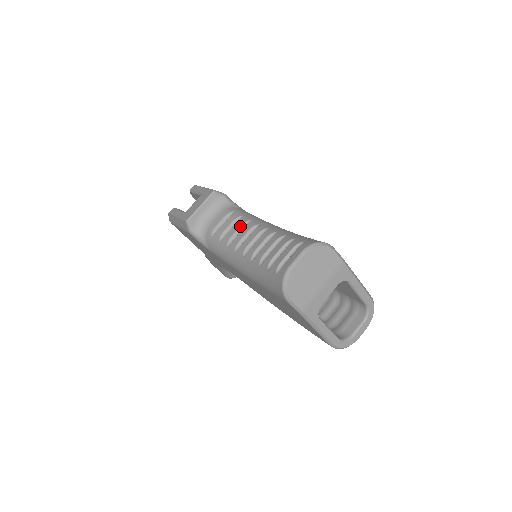
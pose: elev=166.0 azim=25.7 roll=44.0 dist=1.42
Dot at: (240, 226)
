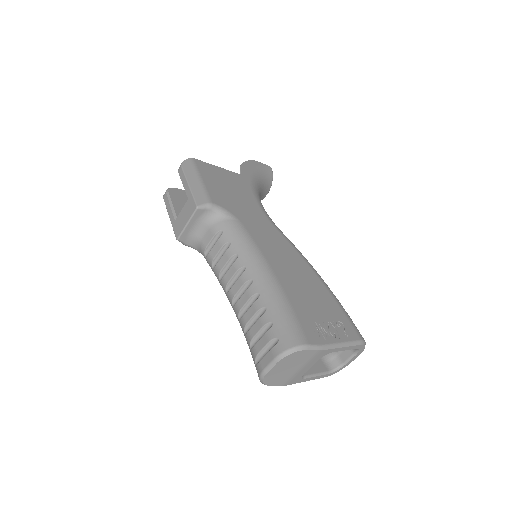
Dot at: (228, 260)
